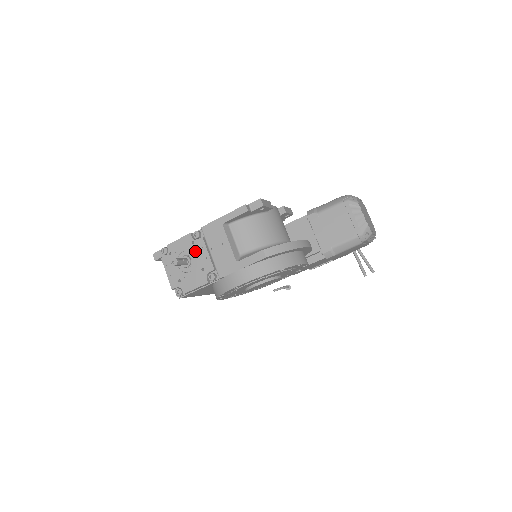
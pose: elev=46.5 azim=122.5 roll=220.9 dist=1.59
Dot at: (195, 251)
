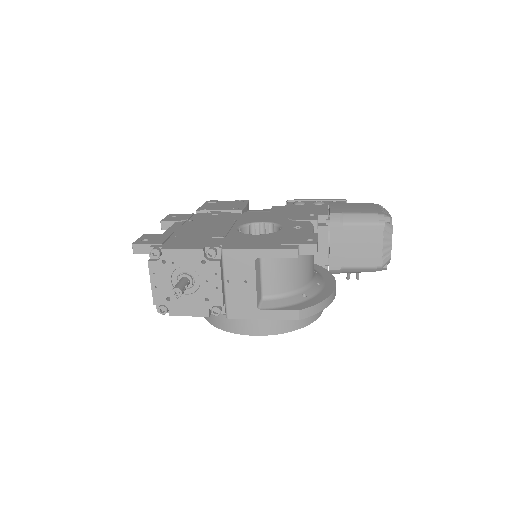
Dot at: (203, 274)
